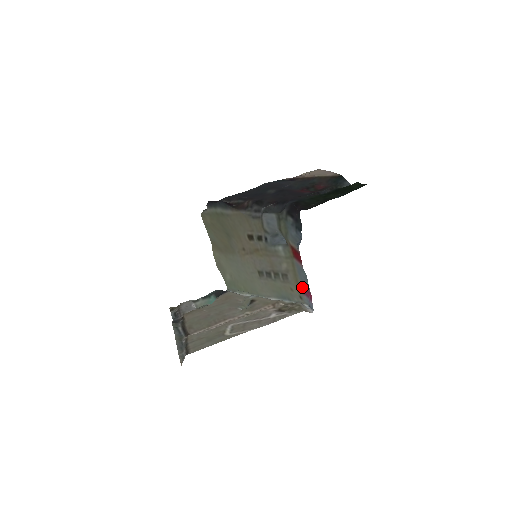
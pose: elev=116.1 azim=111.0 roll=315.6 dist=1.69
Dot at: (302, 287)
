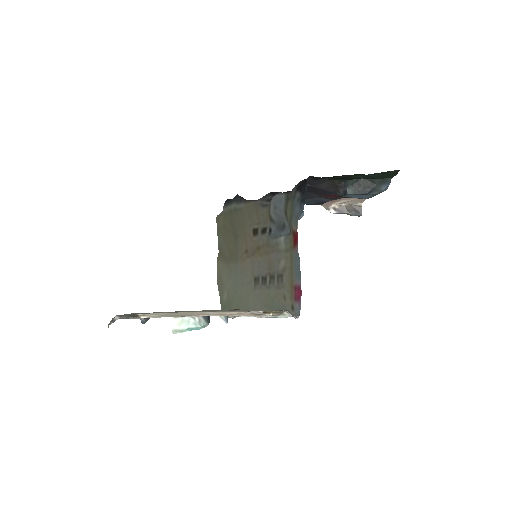
Dot at: (296, 290)
